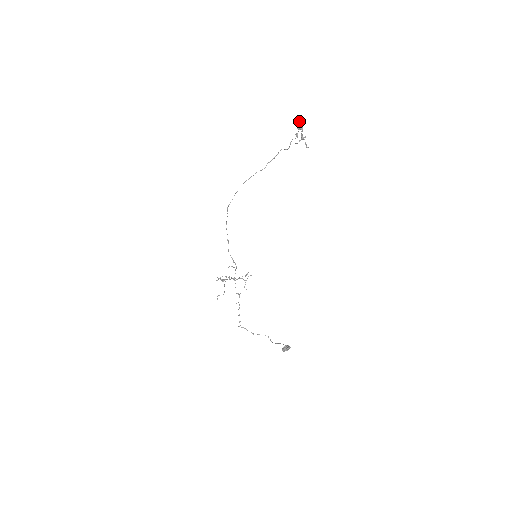
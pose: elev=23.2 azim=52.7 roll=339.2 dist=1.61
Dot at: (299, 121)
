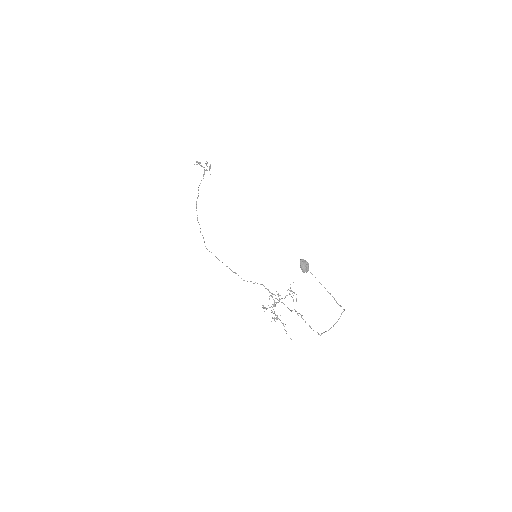
Dot at: occluded
